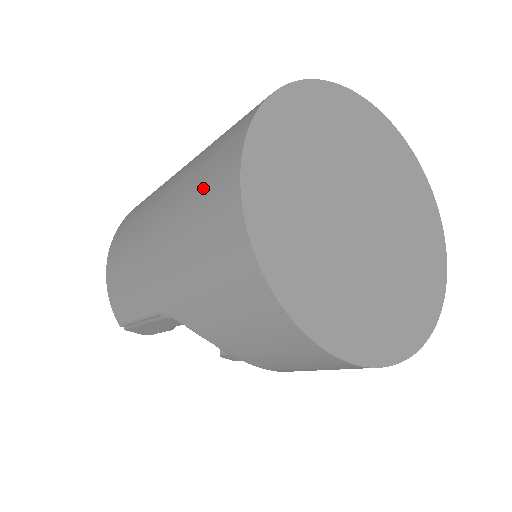
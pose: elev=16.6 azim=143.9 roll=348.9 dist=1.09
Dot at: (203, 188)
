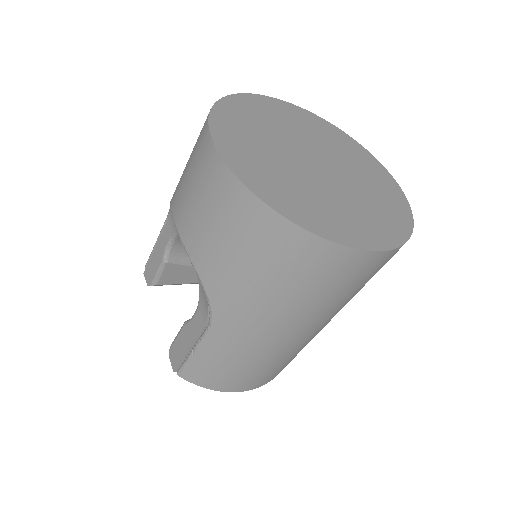
Dot at: occluded
